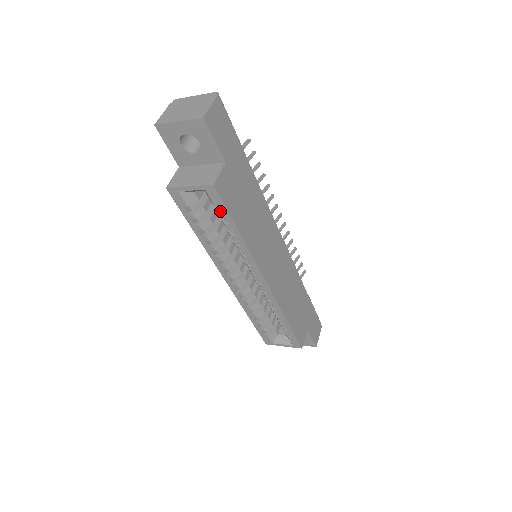
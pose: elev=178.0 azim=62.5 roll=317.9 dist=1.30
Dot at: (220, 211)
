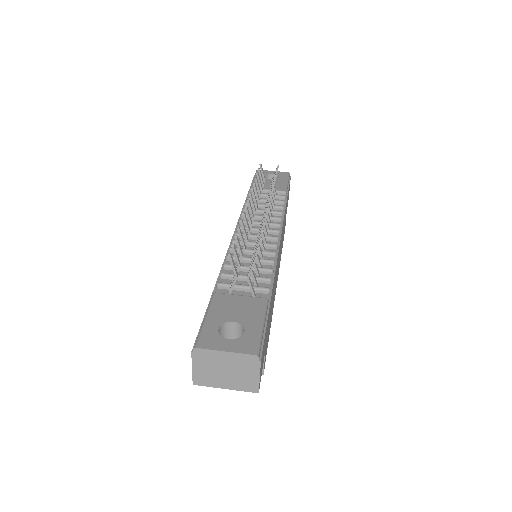
Dot at: occluded
